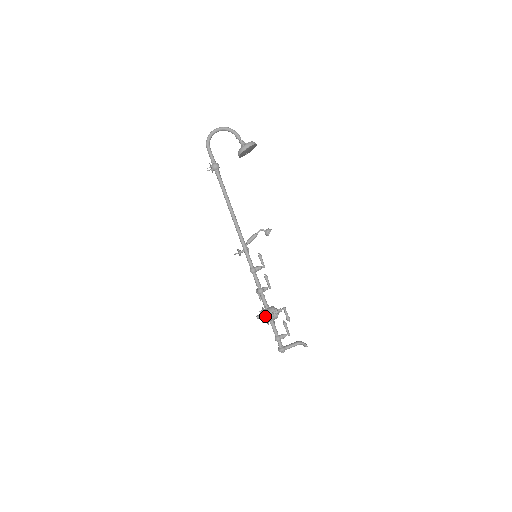
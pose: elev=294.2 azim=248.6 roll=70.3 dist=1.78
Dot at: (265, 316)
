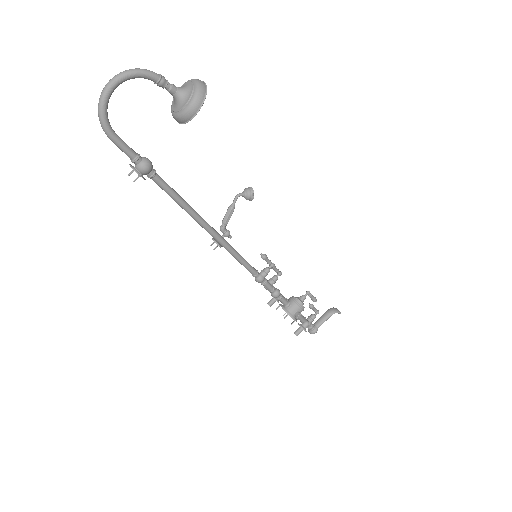
Dot at: (299, 331)
